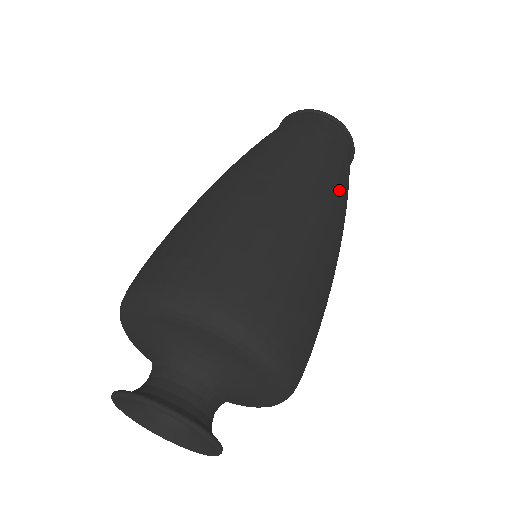
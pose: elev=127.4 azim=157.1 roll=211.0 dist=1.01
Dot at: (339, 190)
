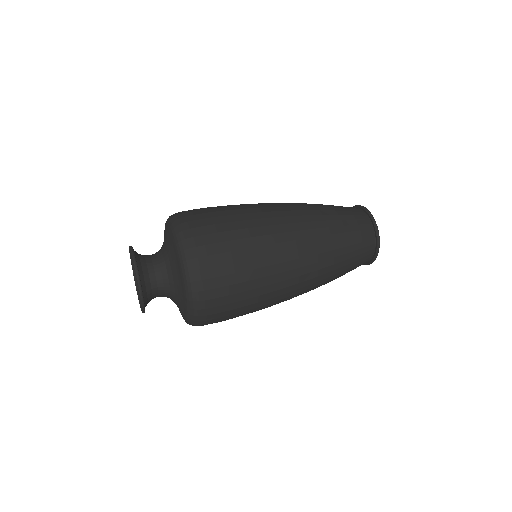
Dot at: (315, 218)
